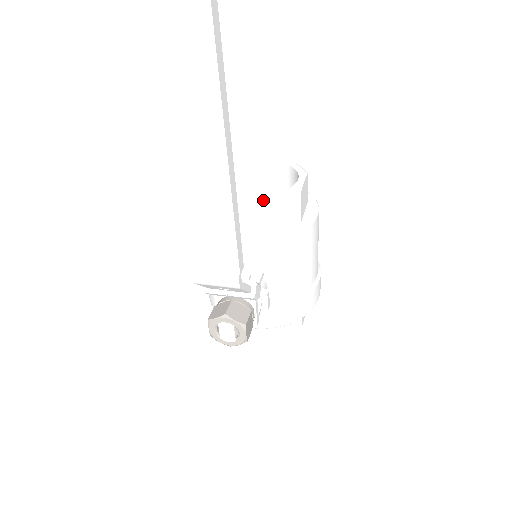
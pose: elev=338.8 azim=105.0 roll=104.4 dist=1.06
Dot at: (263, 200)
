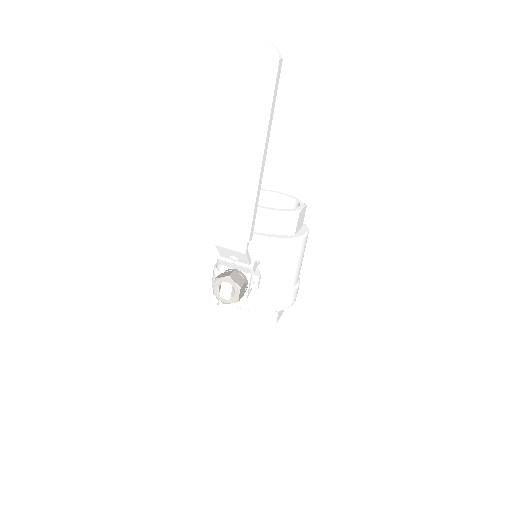
Dot at: (273, 210)
